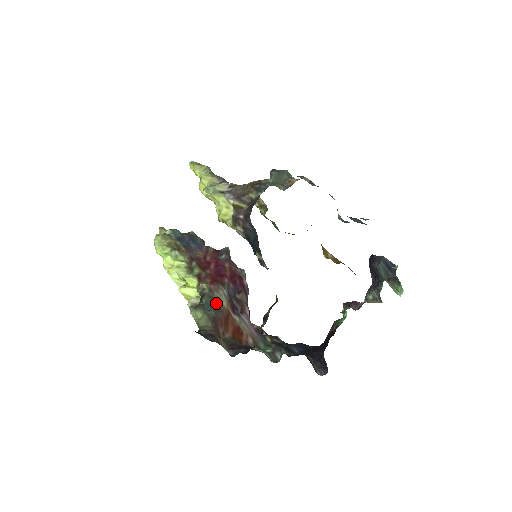
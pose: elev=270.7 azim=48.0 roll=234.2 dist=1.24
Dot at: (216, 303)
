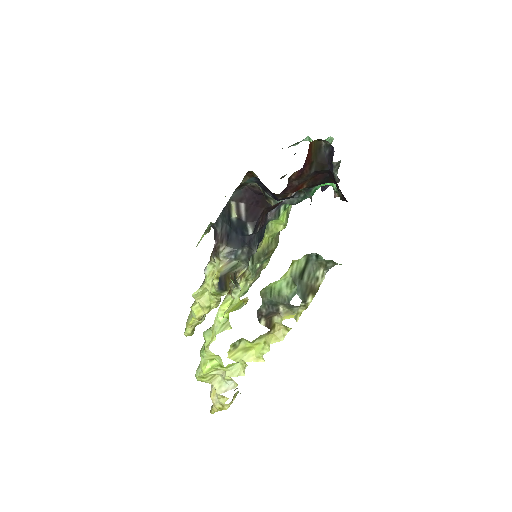
Dot at: occluded
